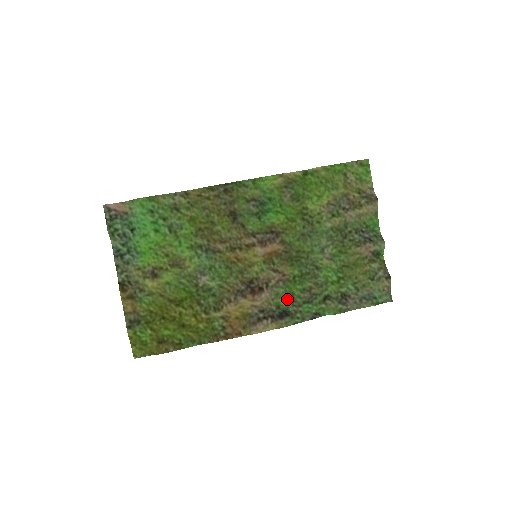
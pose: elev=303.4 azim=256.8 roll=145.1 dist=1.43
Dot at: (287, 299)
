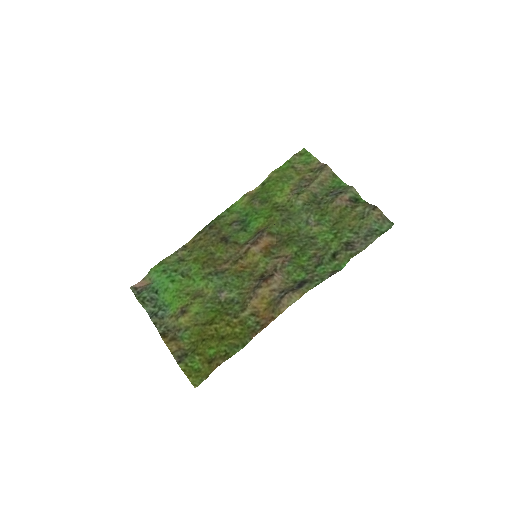
Dot at: (299, 272)
